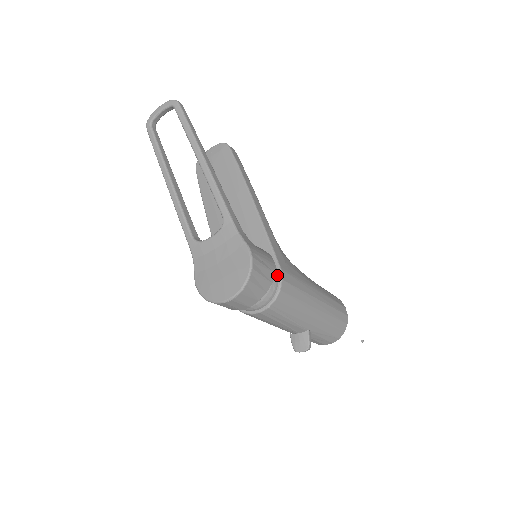
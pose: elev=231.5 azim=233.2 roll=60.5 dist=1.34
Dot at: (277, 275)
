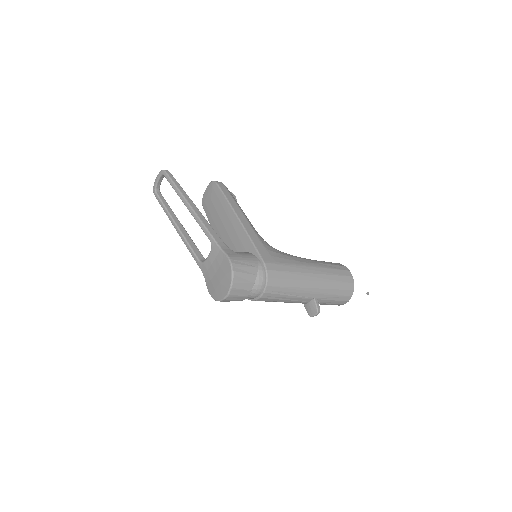
Dot at: (262, 268)
